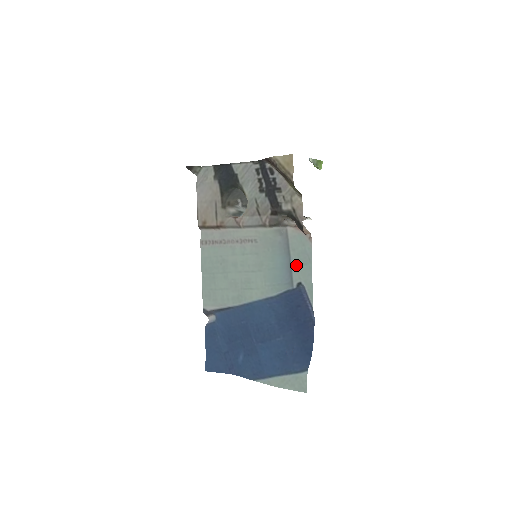
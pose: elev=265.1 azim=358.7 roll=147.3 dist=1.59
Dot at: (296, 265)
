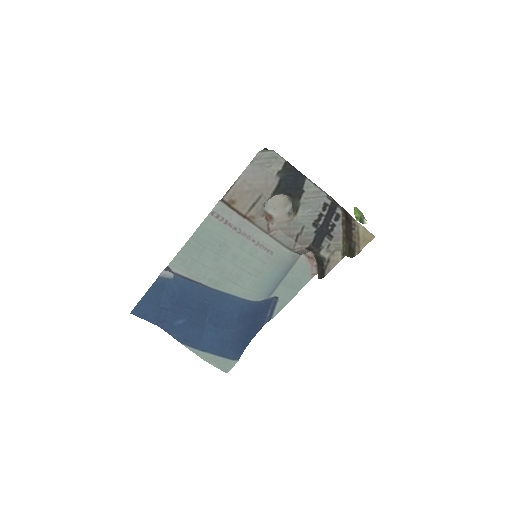
Dot at: (285, 284)
